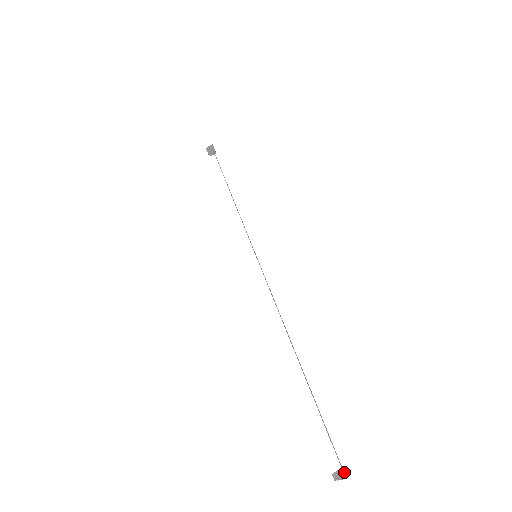
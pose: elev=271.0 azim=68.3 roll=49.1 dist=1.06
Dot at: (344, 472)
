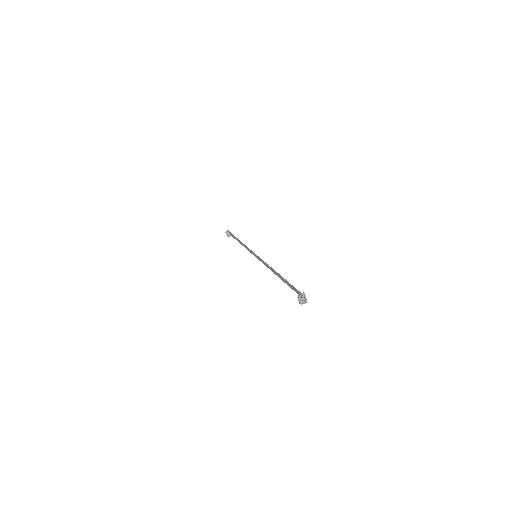
Dot at: (303, 293)
